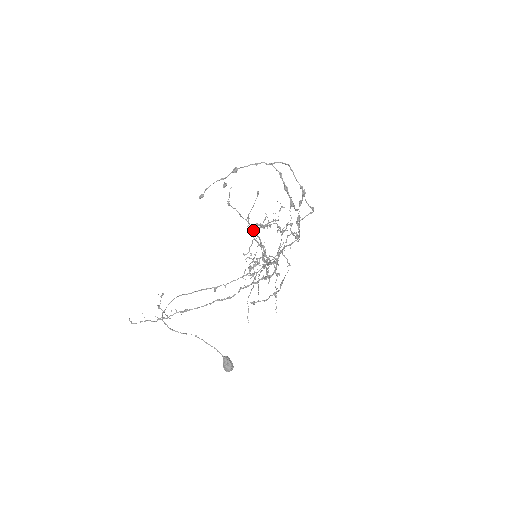
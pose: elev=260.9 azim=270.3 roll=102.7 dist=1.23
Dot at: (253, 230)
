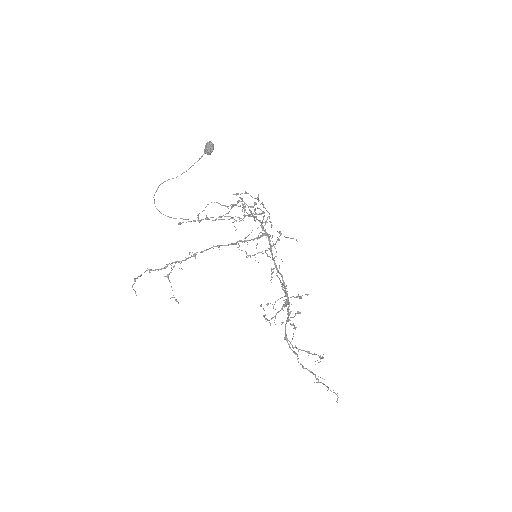
Dot at: (289, 345)
